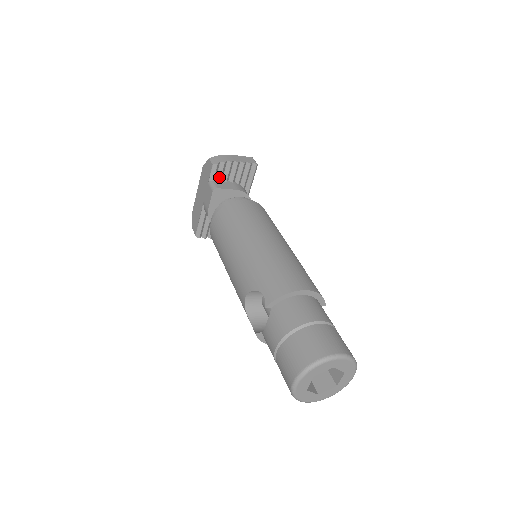
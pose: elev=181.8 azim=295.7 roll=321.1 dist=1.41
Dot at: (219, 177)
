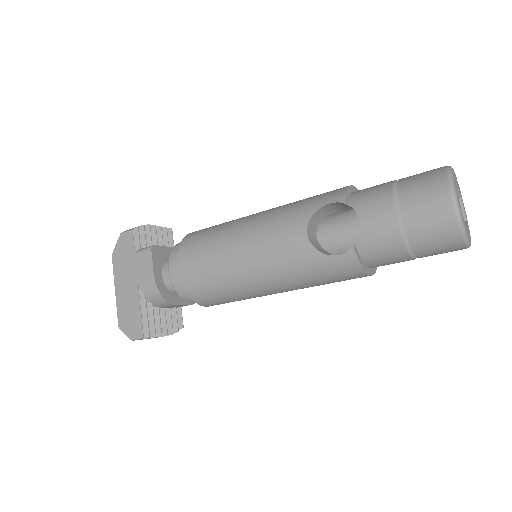
Dot at: (144, 245)
